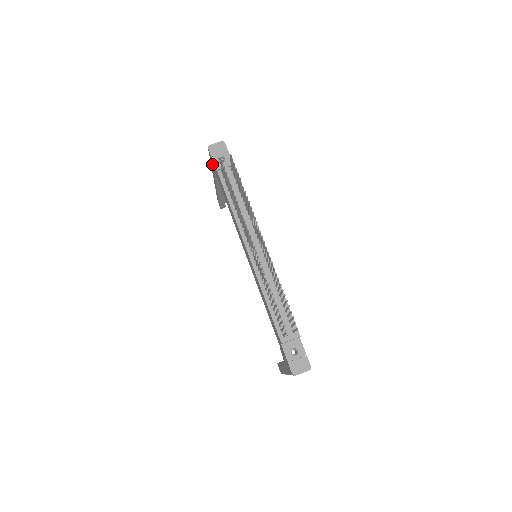
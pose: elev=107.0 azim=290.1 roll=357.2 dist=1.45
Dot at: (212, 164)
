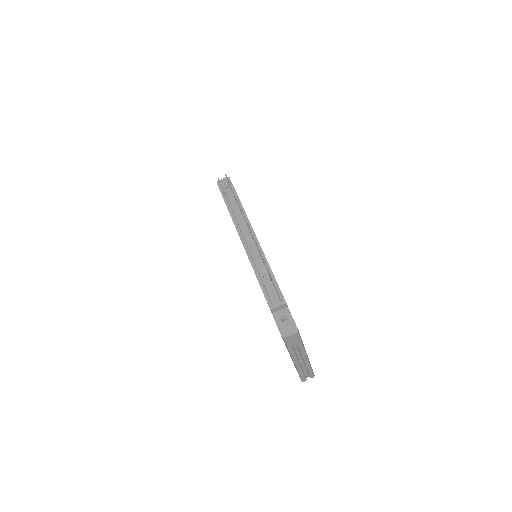
Dot at: occluded
